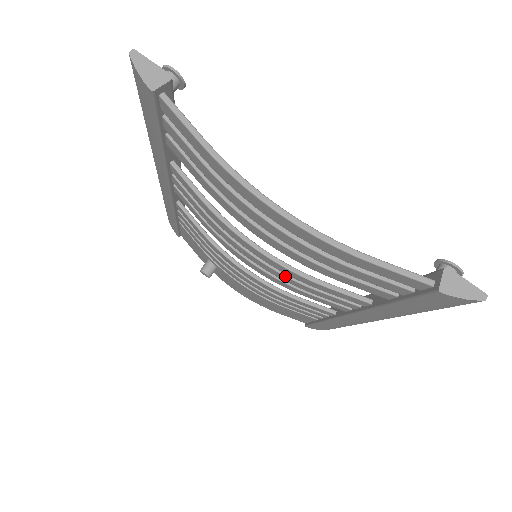
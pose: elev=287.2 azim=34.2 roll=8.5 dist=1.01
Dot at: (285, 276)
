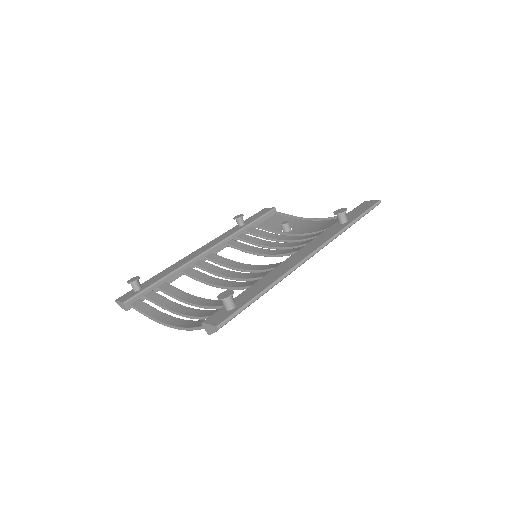
Dot at: occluded
